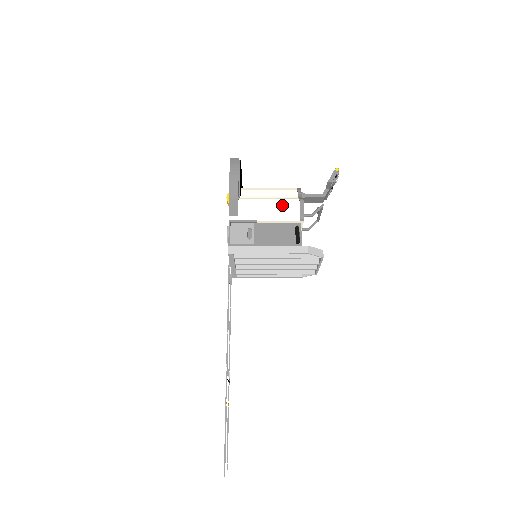
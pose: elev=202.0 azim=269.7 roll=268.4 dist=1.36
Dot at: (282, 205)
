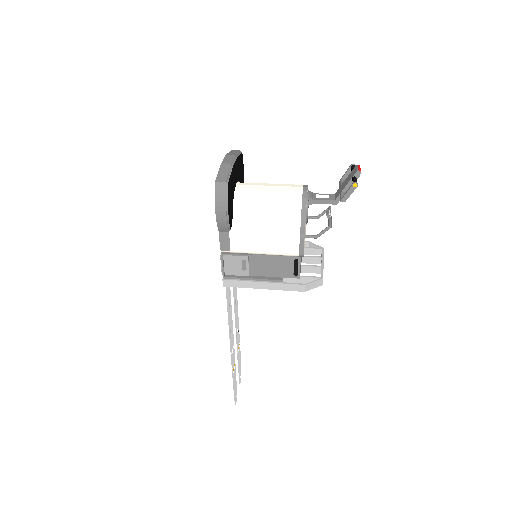
Dot at: (279, 242)
